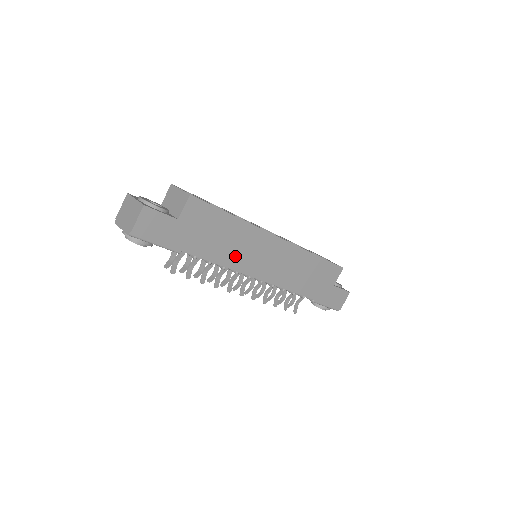
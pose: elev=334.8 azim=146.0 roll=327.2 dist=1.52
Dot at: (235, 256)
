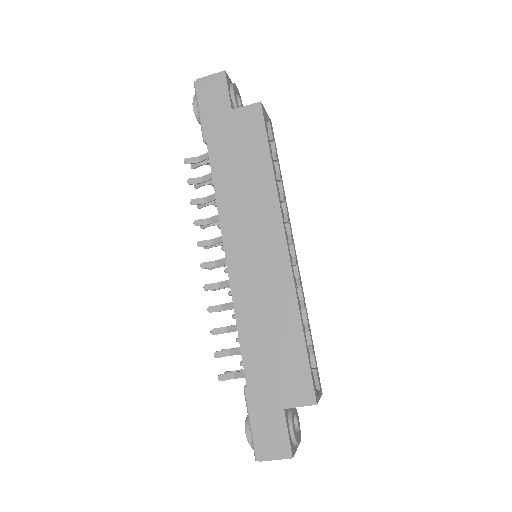
Dot at: (234, 203)
